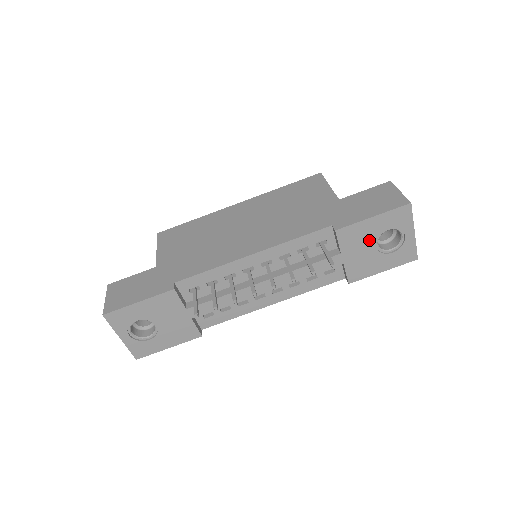
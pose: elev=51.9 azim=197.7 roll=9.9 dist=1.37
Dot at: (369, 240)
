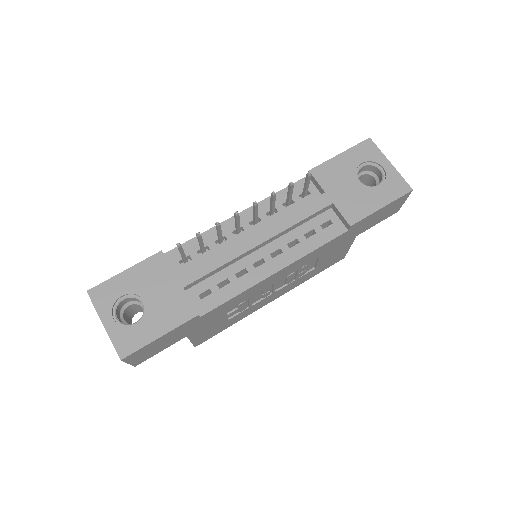
Dot at: (348, 176)
